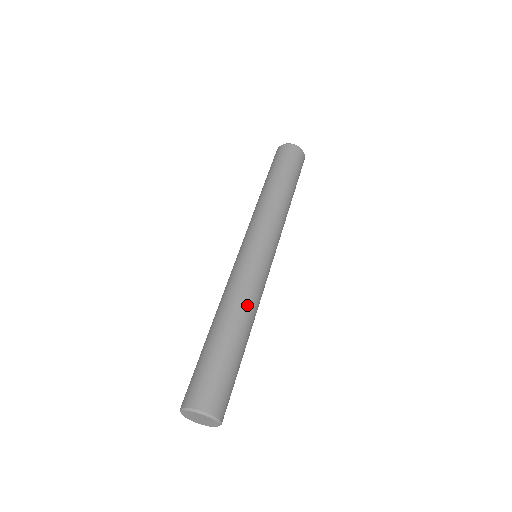
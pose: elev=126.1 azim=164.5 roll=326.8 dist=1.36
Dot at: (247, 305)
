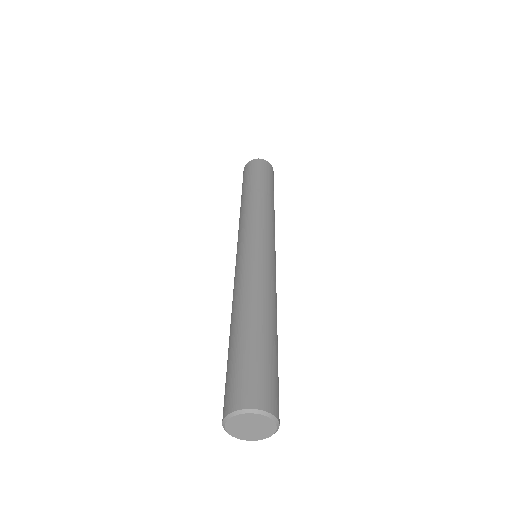
Dot at: (251, 292)
